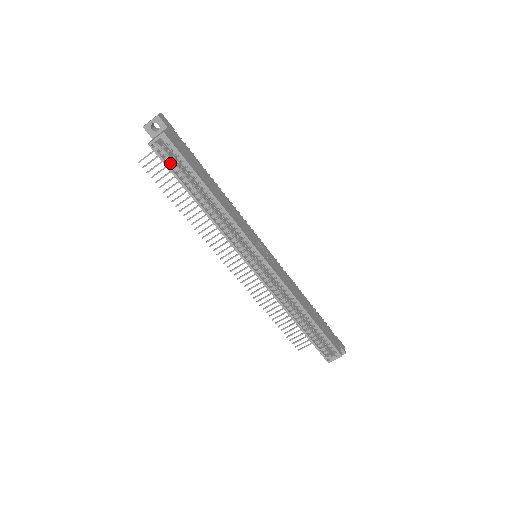
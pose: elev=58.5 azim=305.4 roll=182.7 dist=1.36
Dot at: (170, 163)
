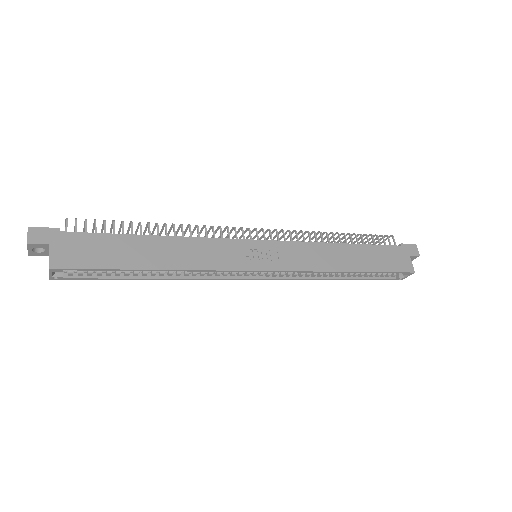
Dot at: (88, 274)
